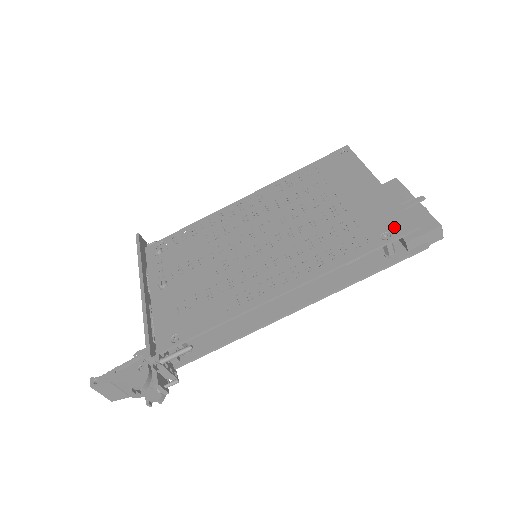
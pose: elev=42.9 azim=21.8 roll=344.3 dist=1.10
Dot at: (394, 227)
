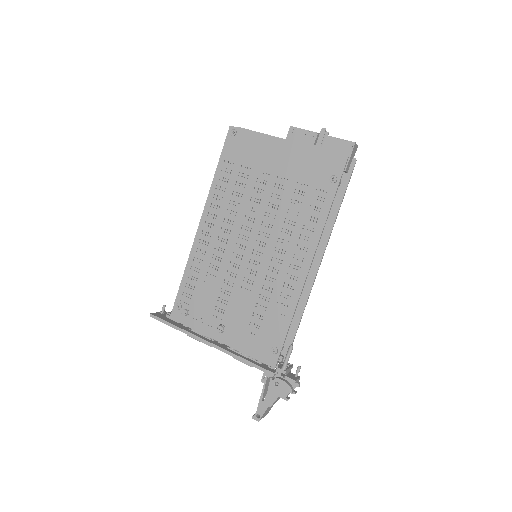
Dot at: (332, 169)
